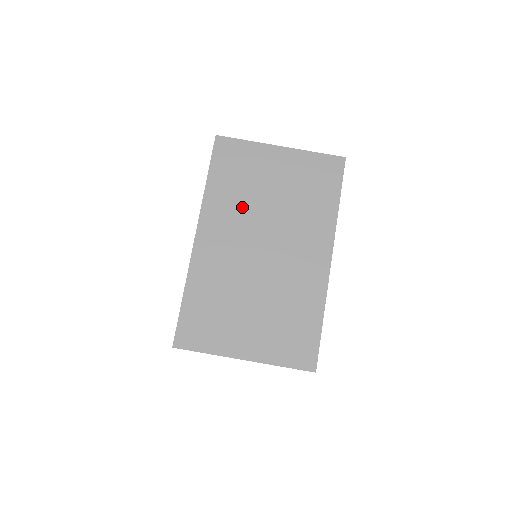
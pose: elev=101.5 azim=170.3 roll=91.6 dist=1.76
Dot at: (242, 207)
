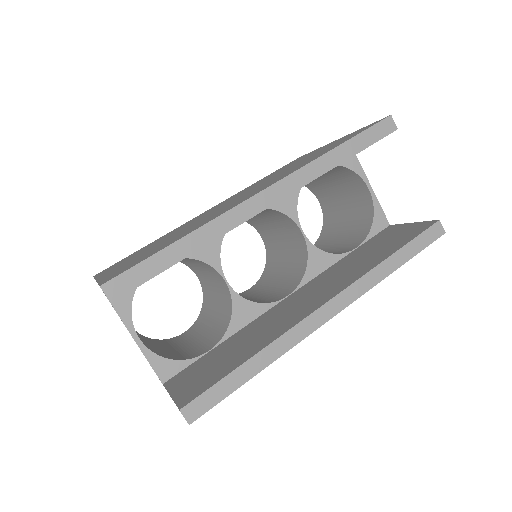
Dot at: occluded
